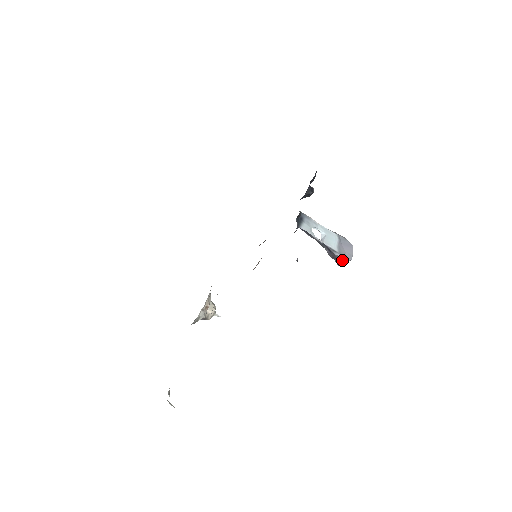
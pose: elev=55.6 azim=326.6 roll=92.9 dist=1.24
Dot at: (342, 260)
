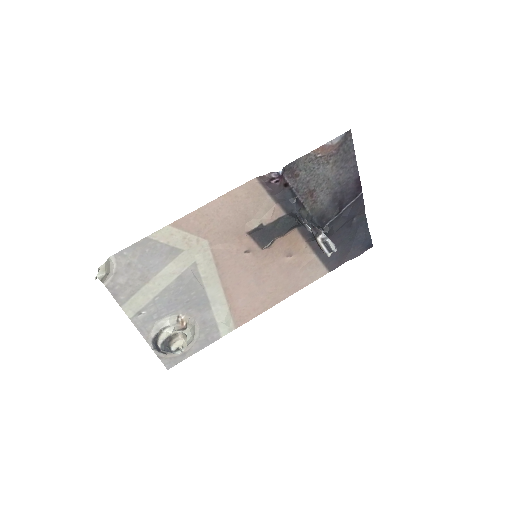
Dot at: (320, 233)
